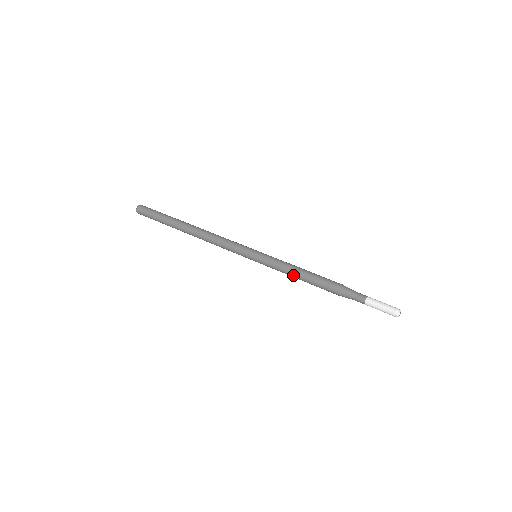
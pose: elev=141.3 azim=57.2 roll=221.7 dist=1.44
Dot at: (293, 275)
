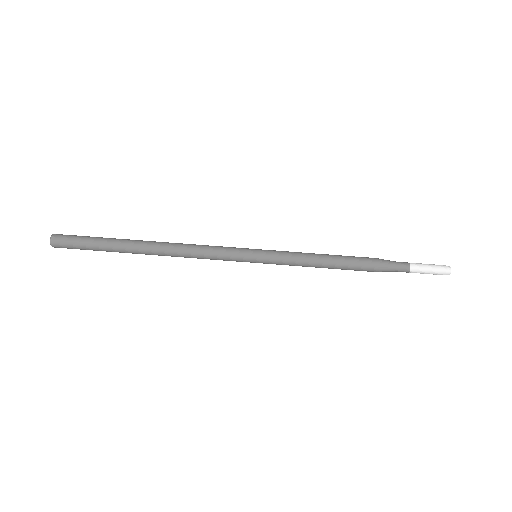
Dot at: (315, 266)
